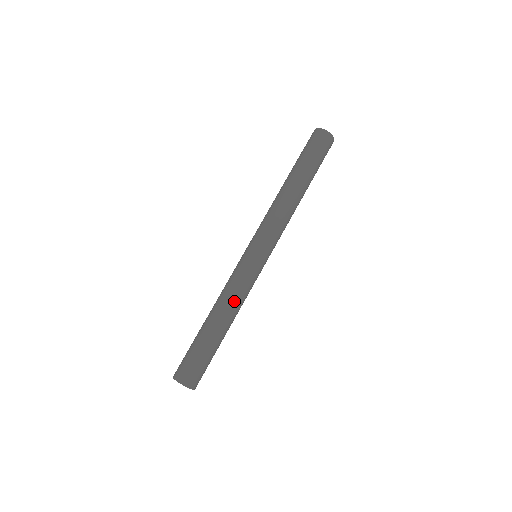
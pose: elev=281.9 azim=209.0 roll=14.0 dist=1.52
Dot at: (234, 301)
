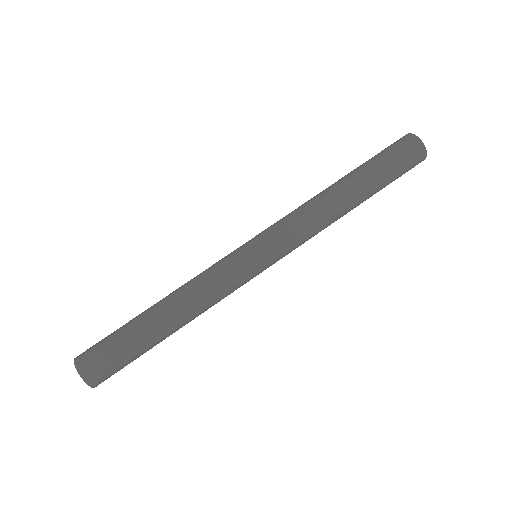
Dot at: (190, 286)
